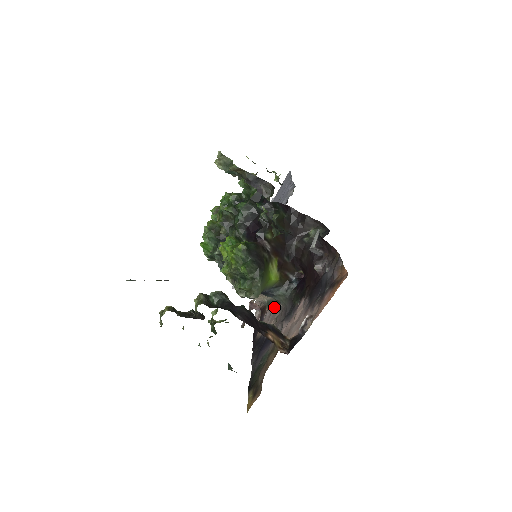
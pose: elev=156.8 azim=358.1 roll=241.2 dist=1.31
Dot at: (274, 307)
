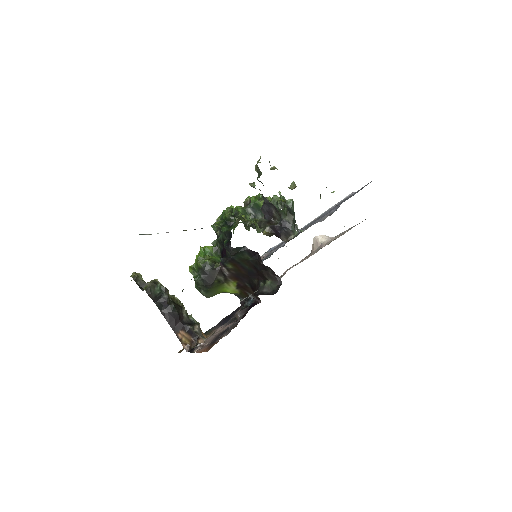
Dot at: occluded
